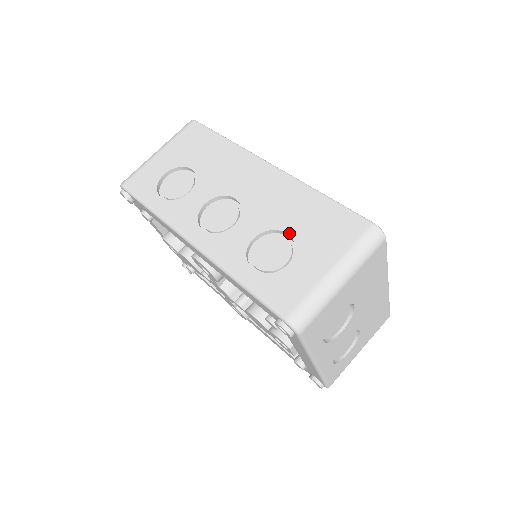
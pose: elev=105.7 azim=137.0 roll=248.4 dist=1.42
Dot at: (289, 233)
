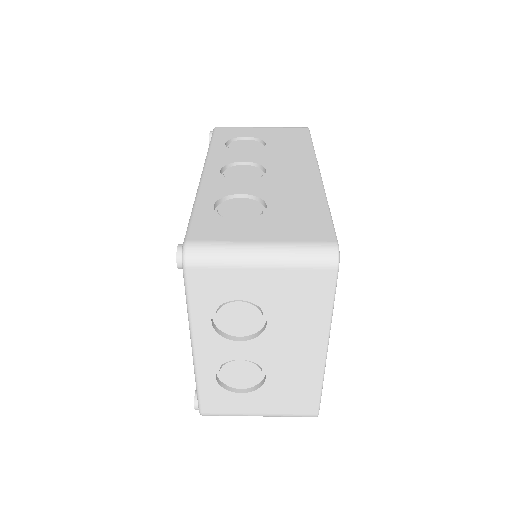
Dot at: (269, 207)
